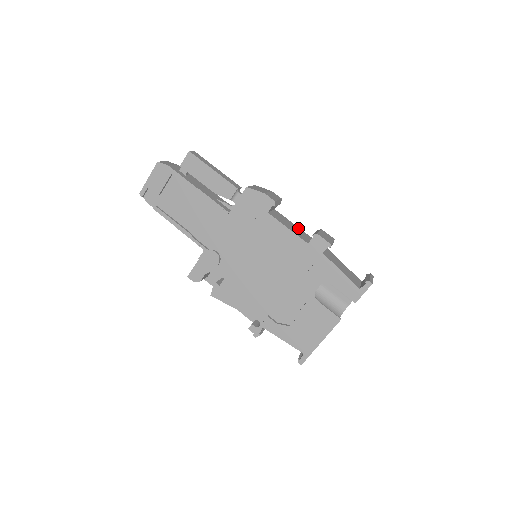
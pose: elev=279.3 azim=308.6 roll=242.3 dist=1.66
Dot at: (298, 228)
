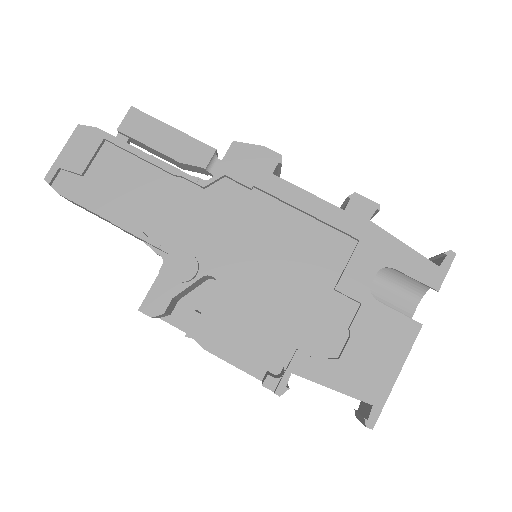
Dot at: occluded
